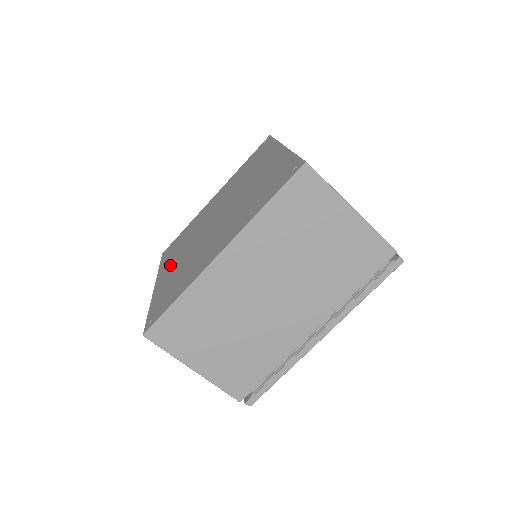
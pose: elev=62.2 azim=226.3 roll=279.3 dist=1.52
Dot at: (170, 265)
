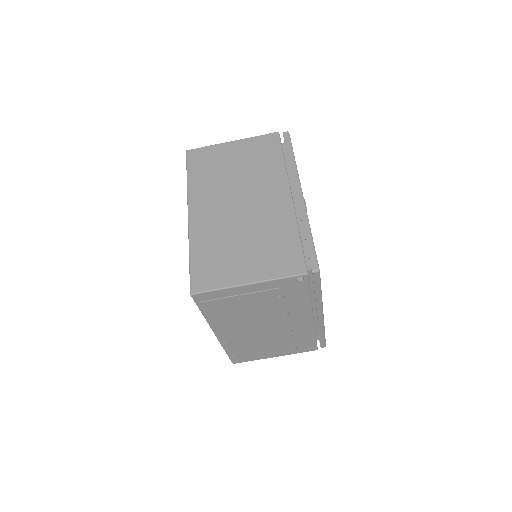
Dot at: occluded
